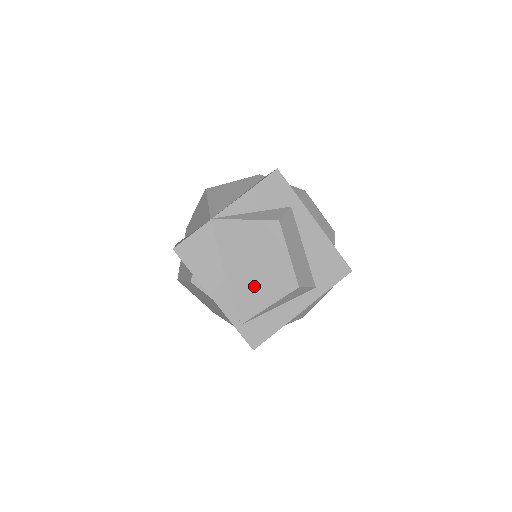
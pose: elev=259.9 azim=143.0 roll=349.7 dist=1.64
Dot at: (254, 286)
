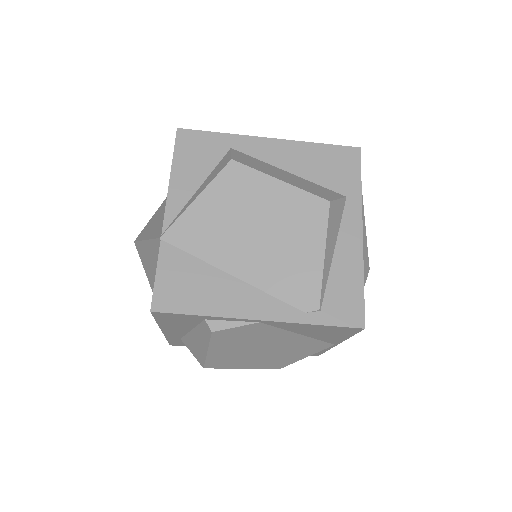
Dot at: (284, 255)
